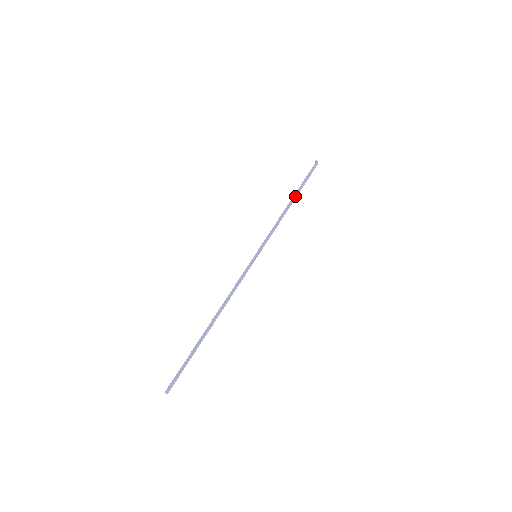
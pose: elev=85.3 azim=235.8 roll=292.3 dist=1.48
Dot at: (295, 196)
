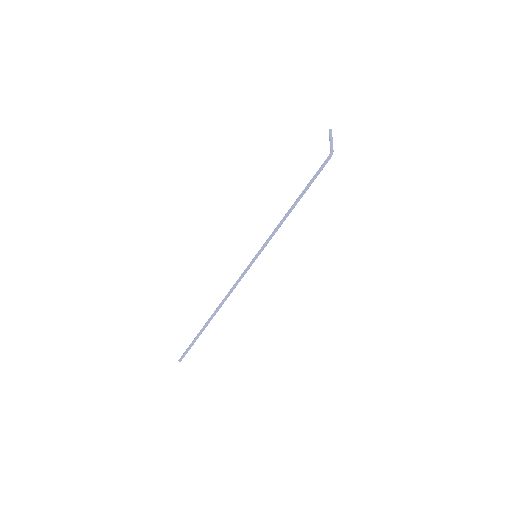
Dot at: (302, 196)
